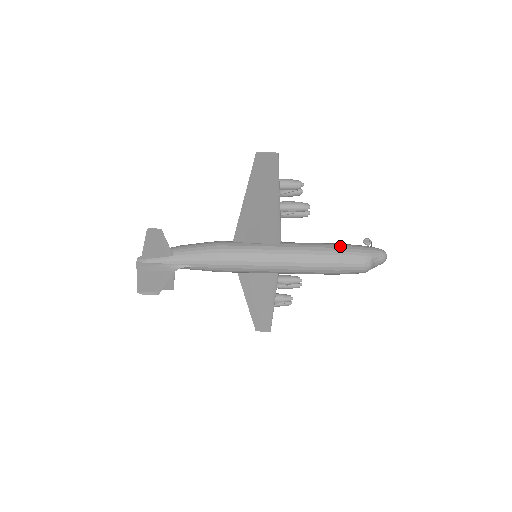
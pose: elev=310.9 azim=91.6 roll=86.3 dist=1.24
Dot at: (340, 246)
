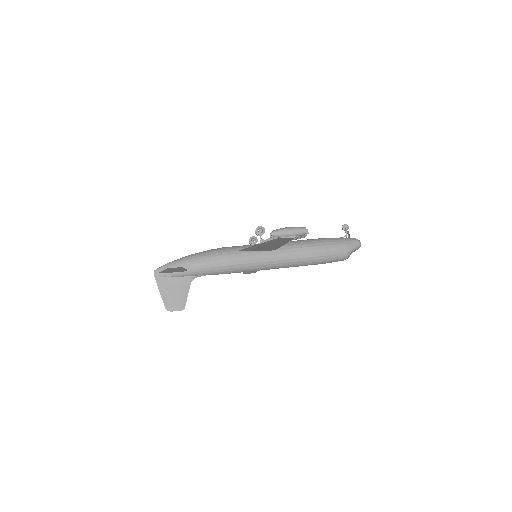
Dot at: (327, 246)
